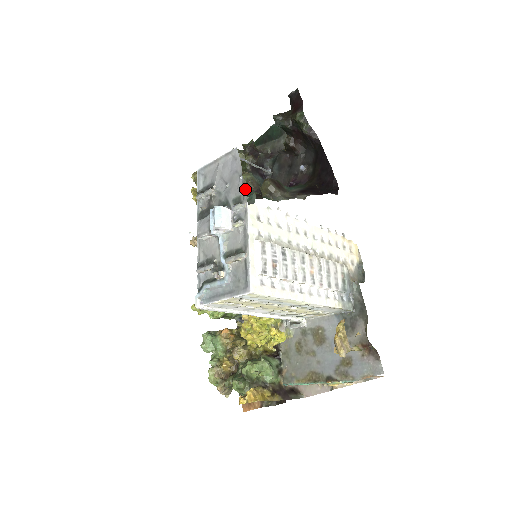
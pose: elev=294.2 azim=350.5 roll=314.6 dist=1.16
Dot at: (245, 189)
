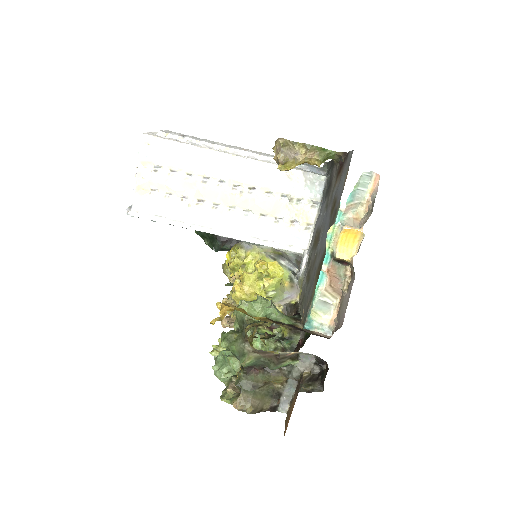
Dot at: occluded
